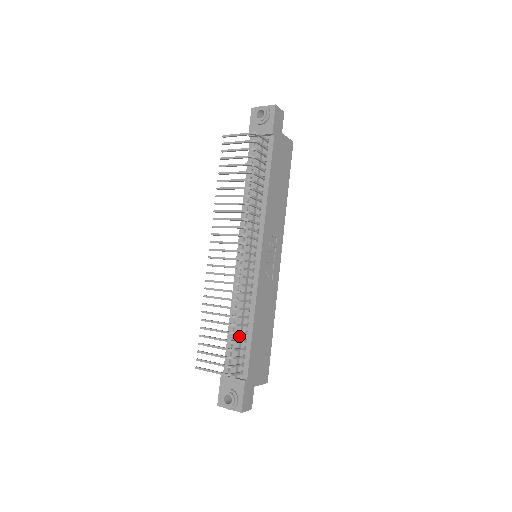
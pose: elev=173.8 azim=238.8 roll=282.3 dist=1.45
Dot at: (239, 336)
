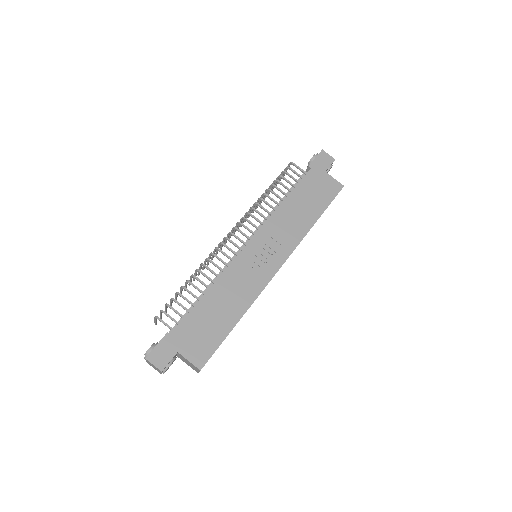
Dot at: (194, 302)
